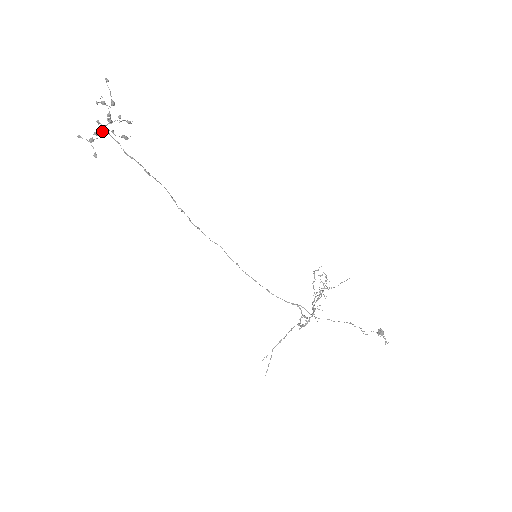
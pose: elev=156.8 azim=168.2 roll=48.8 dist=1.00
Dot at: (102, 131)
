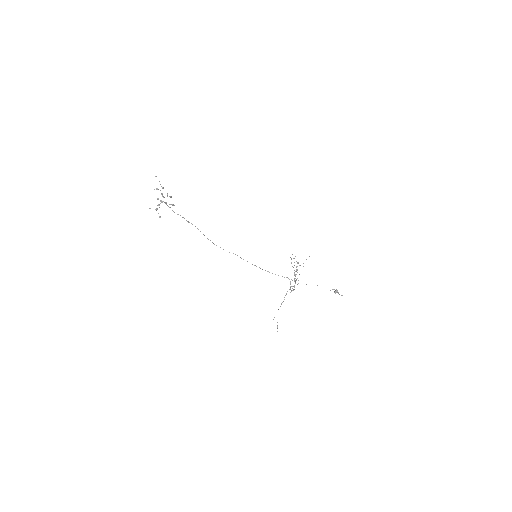
Dot at: occluded
